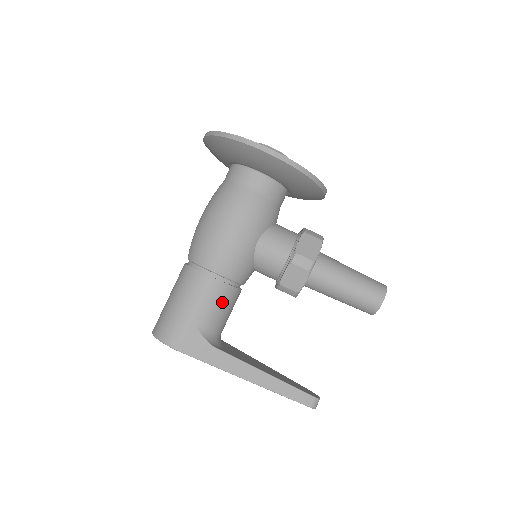
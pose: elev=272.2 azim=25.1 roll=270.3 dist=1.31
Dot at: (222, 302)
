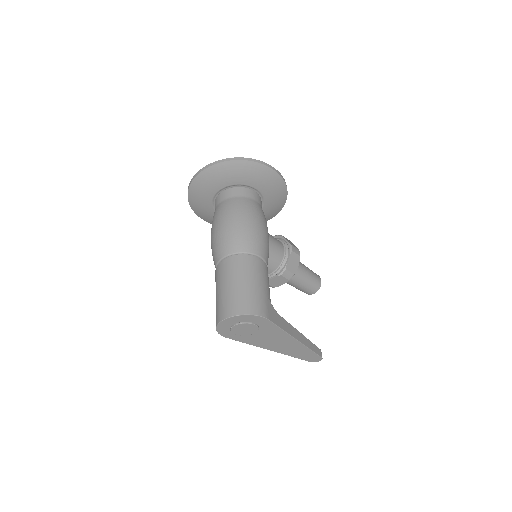
Dot at: occluded
